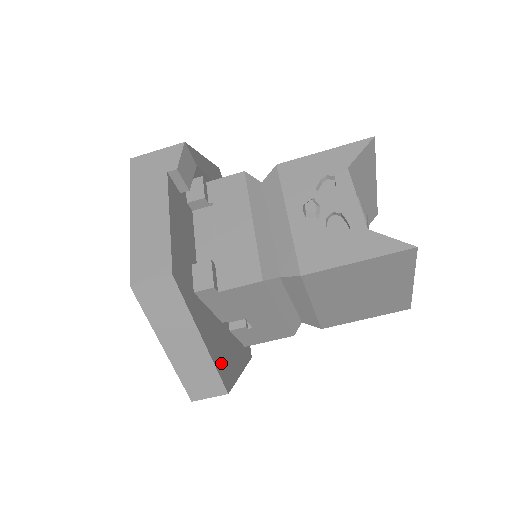
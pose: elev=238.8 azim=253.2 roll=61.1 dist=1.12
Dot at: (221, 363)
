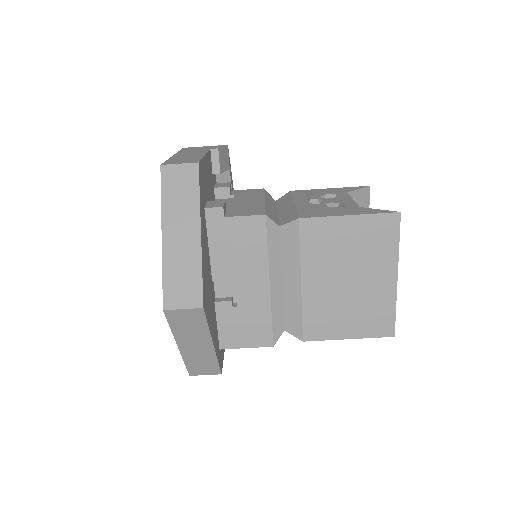
Dot at: (205, 283)
